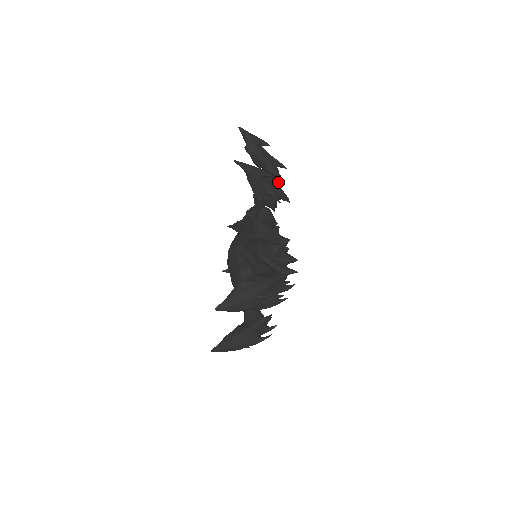
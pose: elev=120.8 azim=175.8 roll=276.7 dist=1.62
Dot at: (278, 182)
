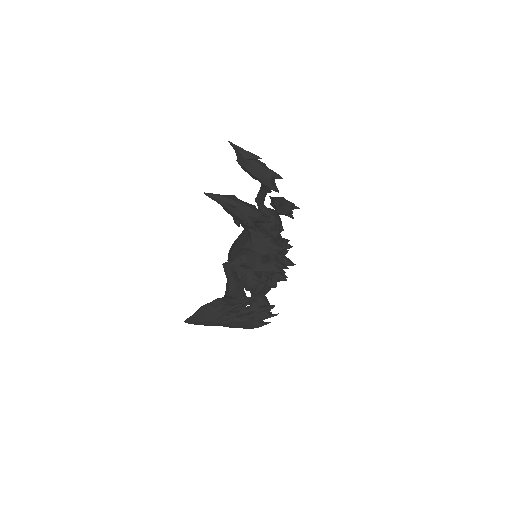
Dot at: occluded
